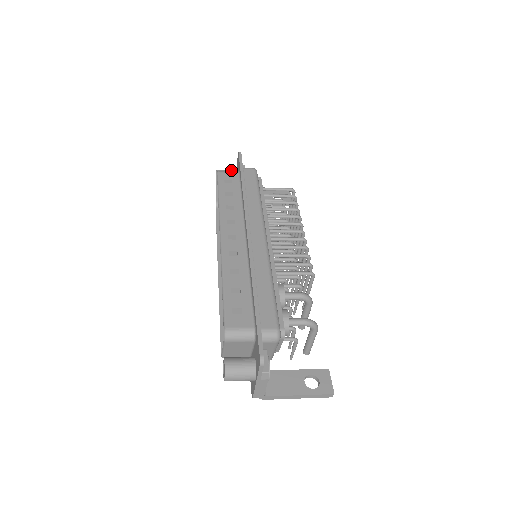
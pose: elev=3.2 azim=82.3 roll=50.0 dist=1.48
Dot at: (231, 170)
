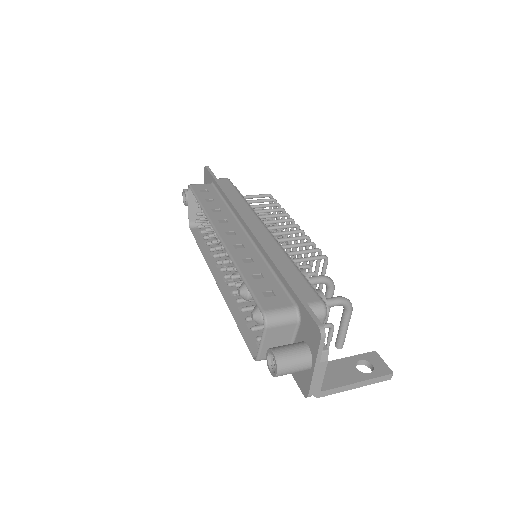
Dot at: occluded
